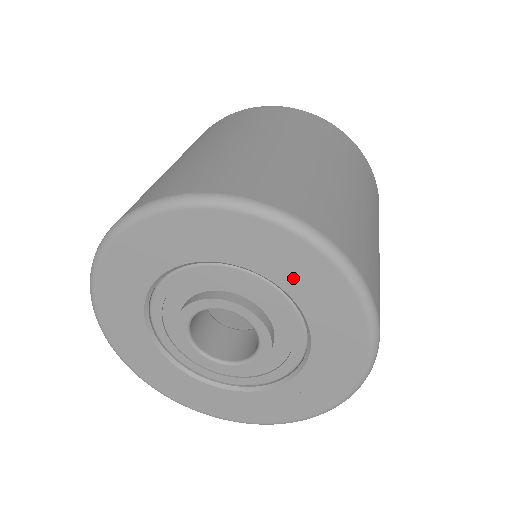
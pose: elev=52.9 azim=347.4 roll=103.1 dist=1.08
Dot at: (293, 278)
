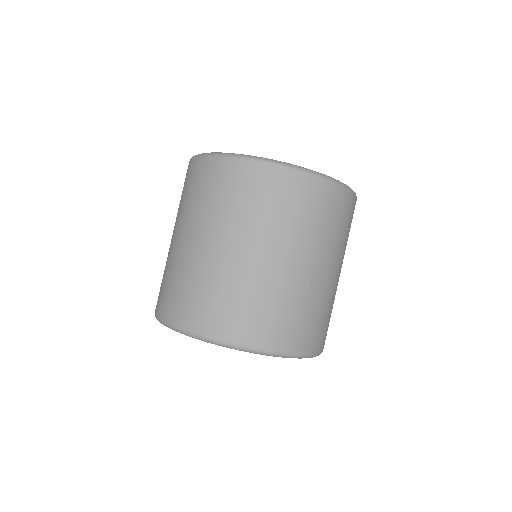
Dot at: occluded
